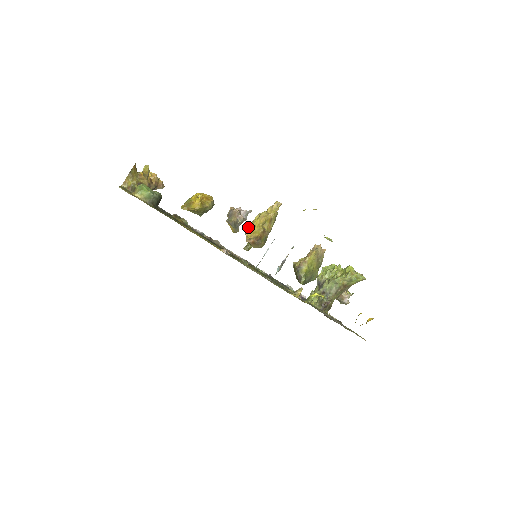
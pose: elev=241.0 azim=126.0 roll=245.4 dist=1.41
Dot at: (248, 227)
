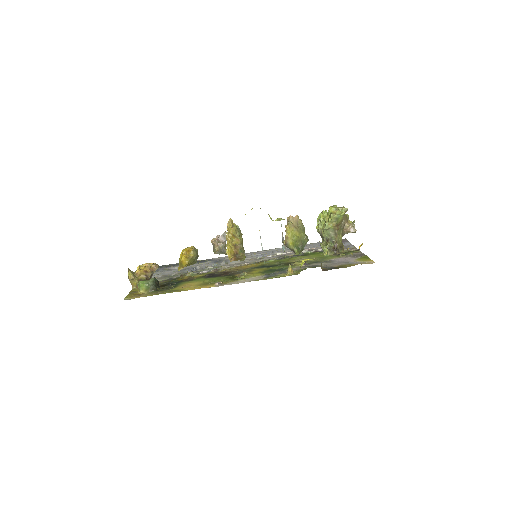
Dot at: occluded
